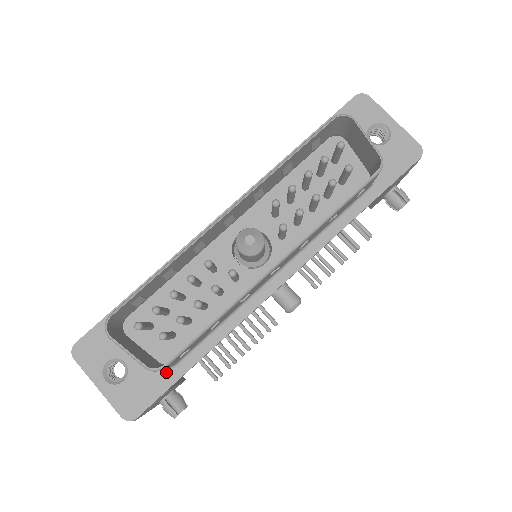
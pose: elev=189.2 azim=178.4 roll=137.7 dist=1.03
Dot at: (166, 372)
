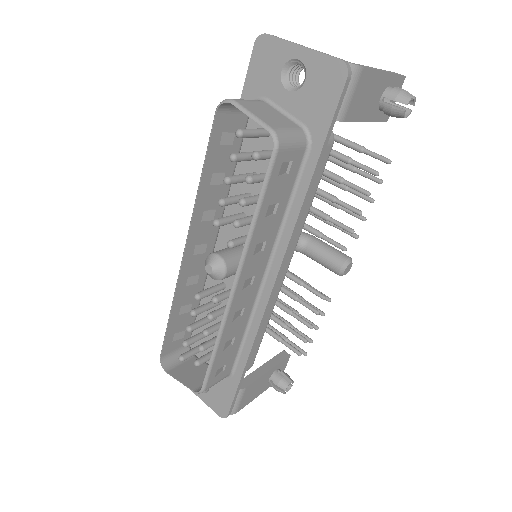
Dot at: (229, 379)
